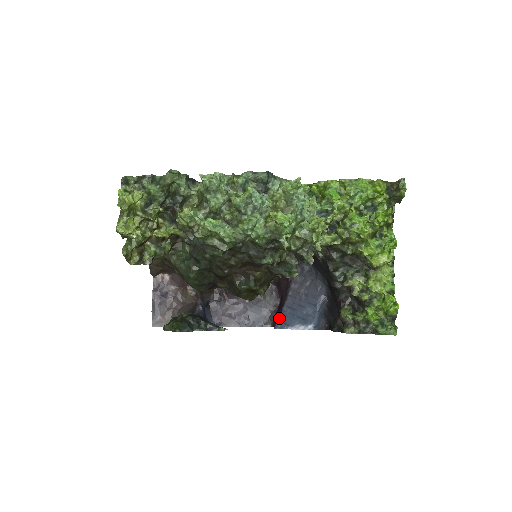
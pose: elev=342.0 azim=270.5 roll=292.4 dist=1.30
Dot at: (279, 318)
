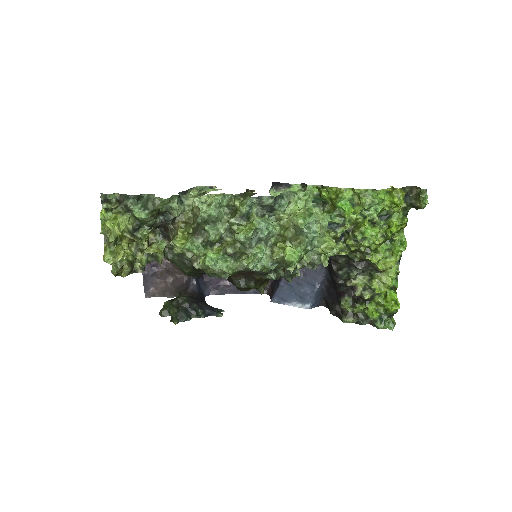
Dot at: (276, 292)
